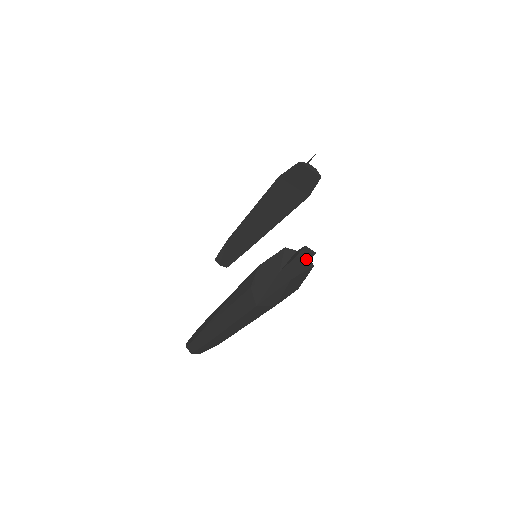
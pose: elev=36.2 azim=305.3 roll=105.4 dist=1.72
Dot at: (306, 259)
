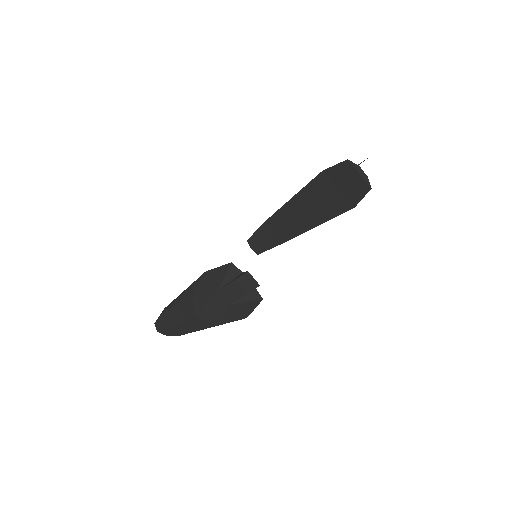
Dot at: (247, 288)
